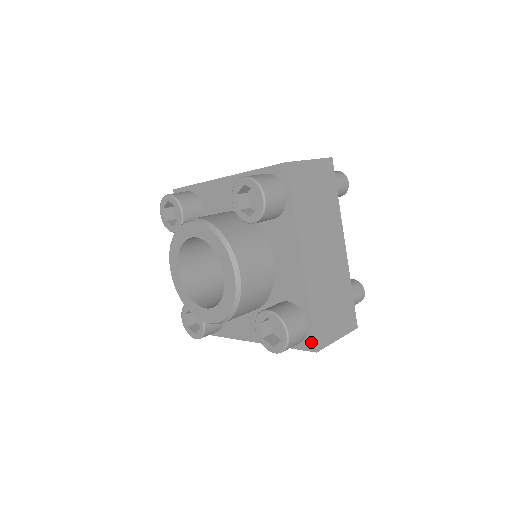
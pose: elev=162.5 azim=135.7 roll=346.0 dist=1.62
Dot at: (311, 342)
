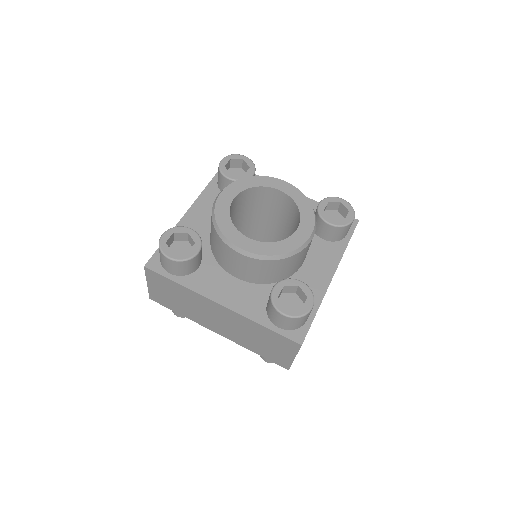
Dot at: (301, 335)
